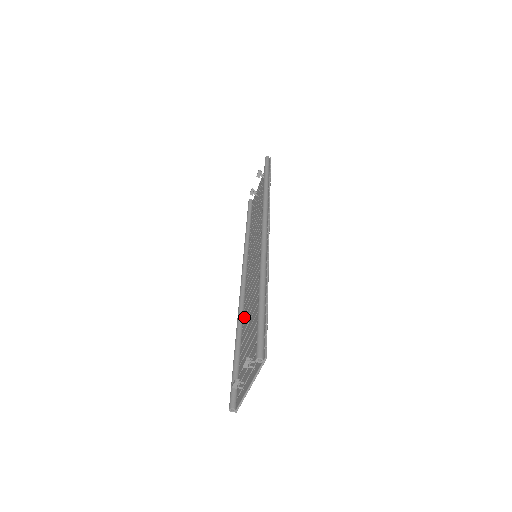
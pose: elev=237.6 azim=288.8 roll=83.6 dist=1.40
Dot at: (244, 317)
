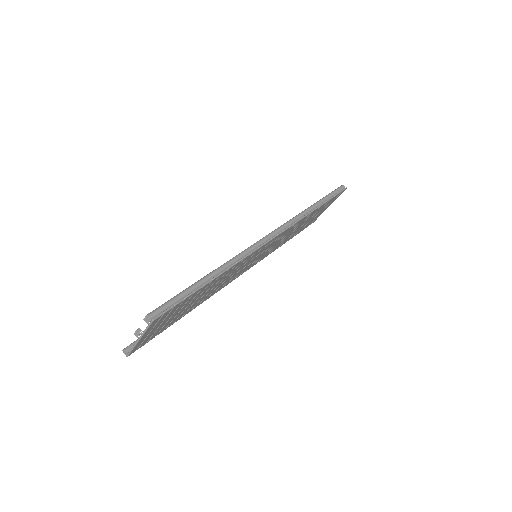
Dot at: occluded
